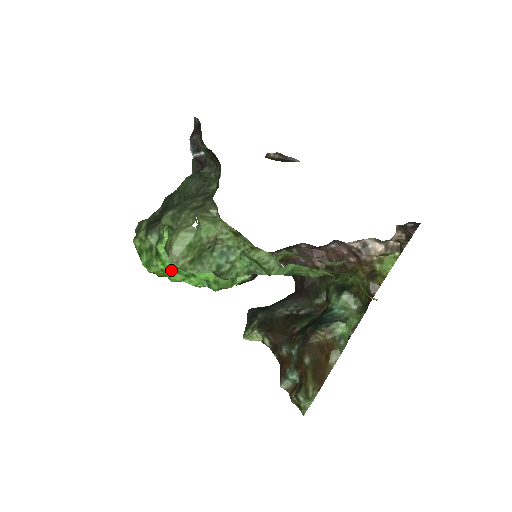
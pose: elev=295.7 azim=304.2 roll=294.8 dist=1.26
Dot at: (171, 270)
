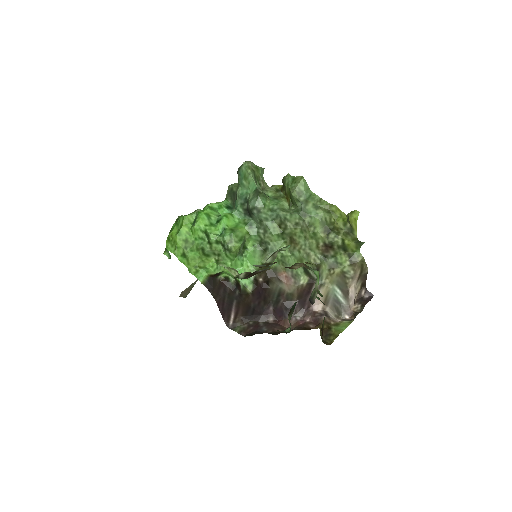
Dot at: (206, 214)
